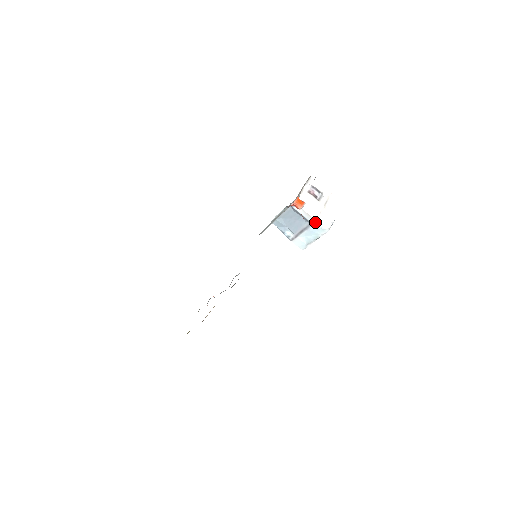
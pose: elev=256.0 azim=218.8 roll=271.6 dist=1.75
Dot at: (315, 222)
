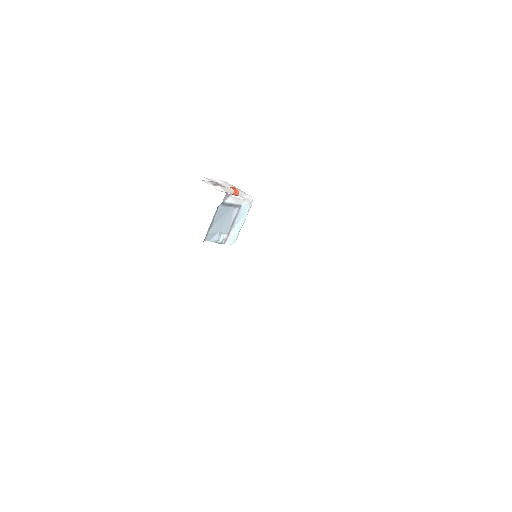
Dot at: (243, 202)
